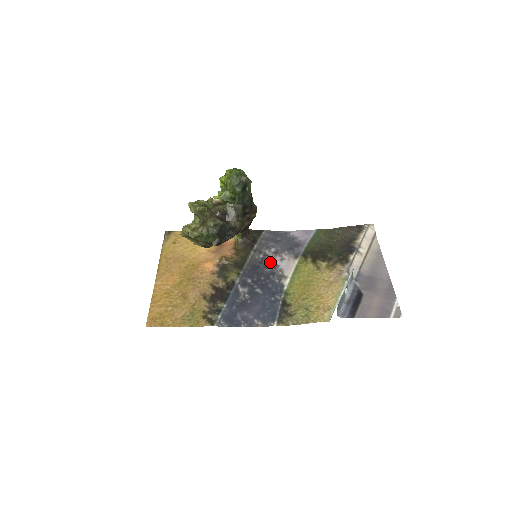
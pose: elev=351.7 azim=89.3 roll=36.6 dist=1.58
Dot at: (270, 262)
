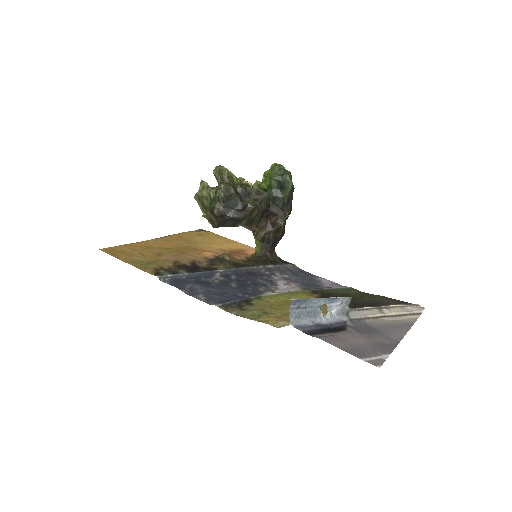
Dot at: (271, 279)
